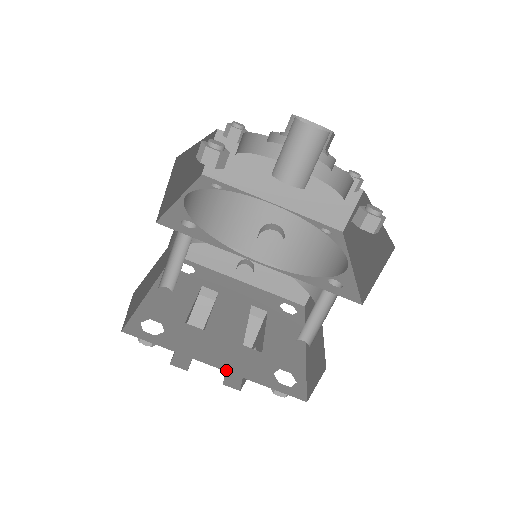
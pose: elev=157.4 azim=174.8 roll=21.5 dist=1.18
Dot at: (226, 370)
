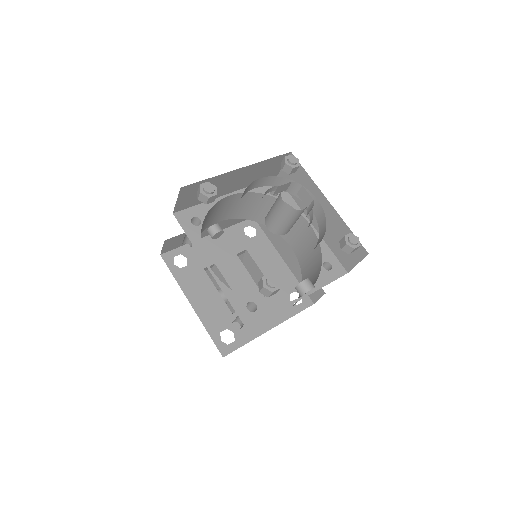
Dot at: (276, 325)
